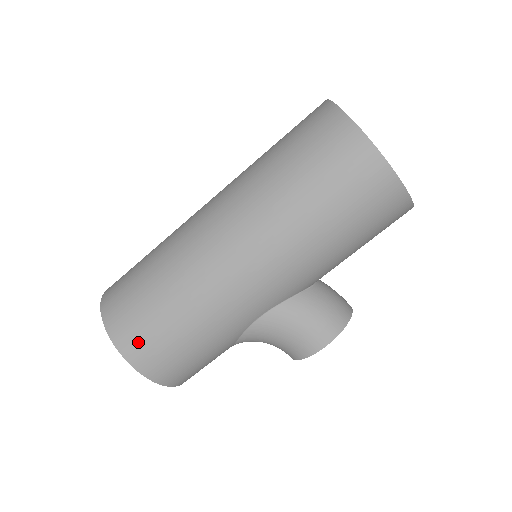
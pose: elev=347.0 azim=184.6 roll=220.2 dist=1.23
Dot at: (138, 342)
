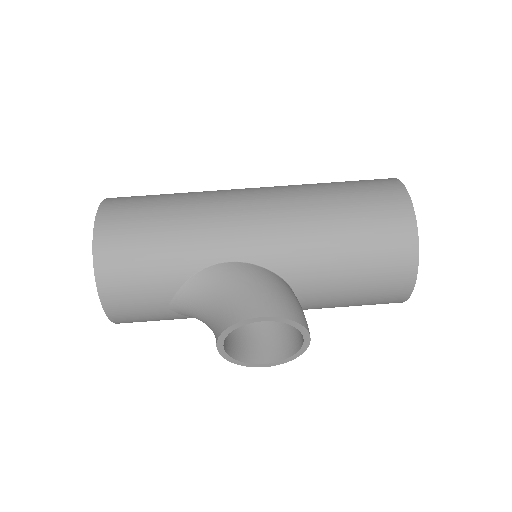
Dot at: (121, 208)
